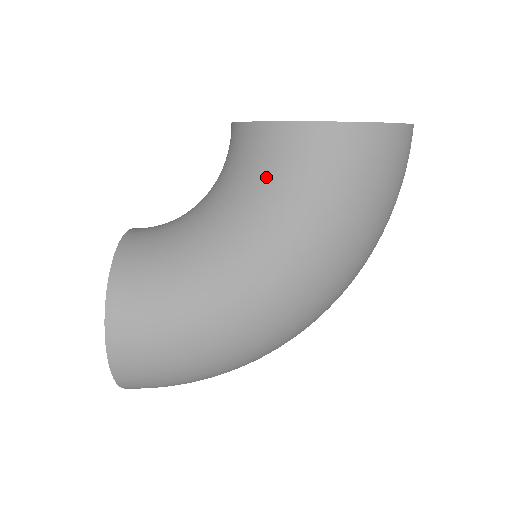
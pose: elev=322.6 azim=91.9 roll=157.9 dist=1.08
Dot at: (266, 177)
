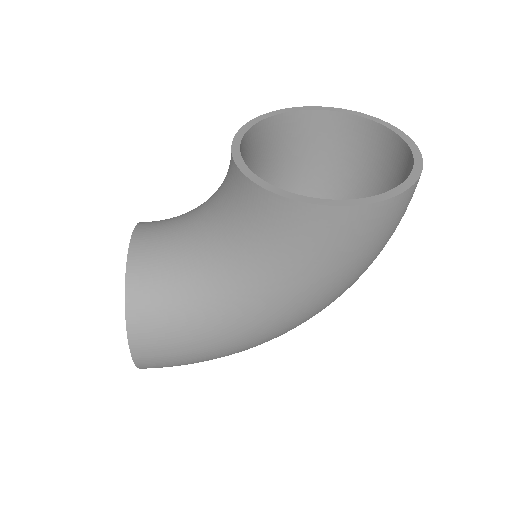
Dot at: (273, 240)
